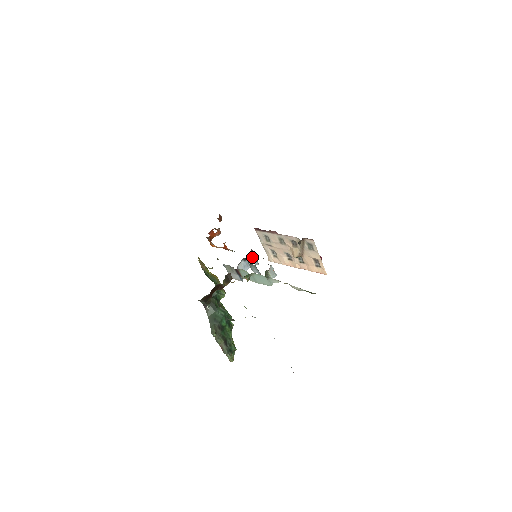
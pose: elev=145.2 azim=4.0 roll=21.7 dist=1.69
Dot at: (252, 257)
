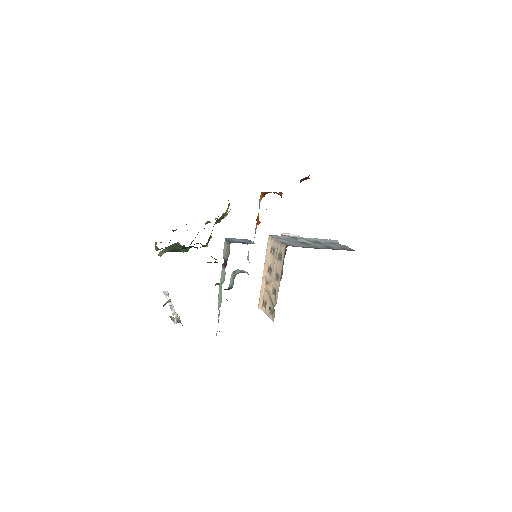
Dot at: occluded
